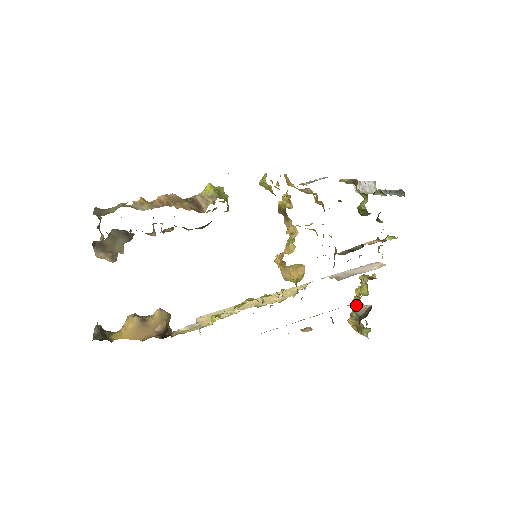
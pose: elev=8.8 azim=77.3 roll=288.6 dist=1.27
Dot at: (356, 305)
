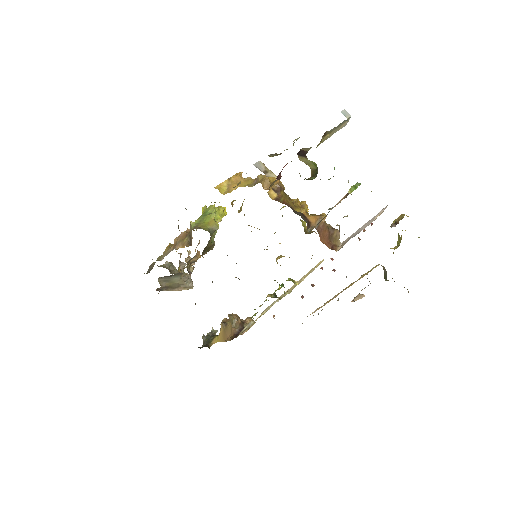
Dot at: (381, 265)
